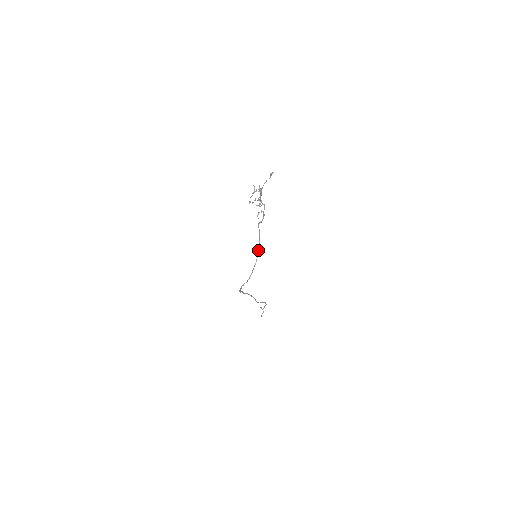
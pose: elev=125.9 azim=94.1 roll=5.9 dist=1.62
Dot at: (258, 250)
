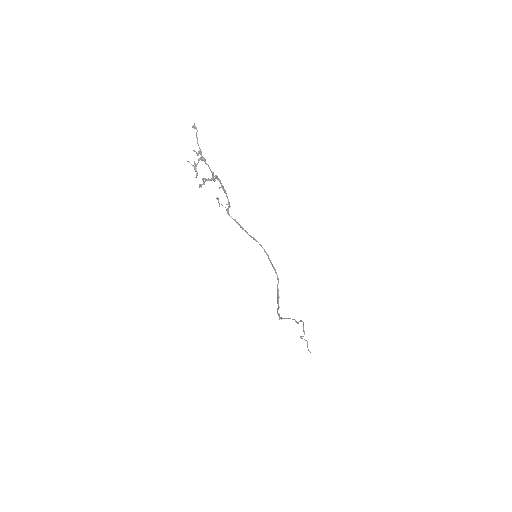
Dot at: (254, 239)
